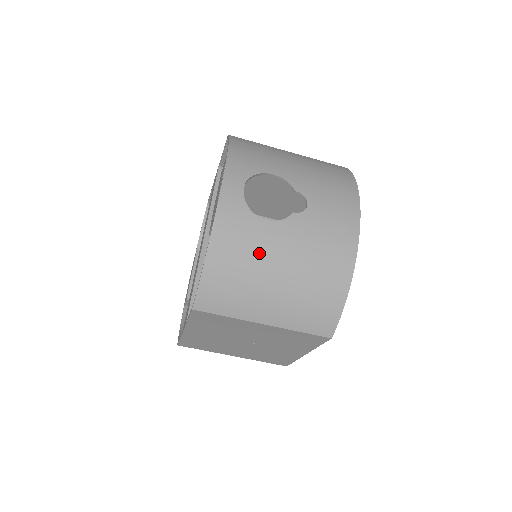
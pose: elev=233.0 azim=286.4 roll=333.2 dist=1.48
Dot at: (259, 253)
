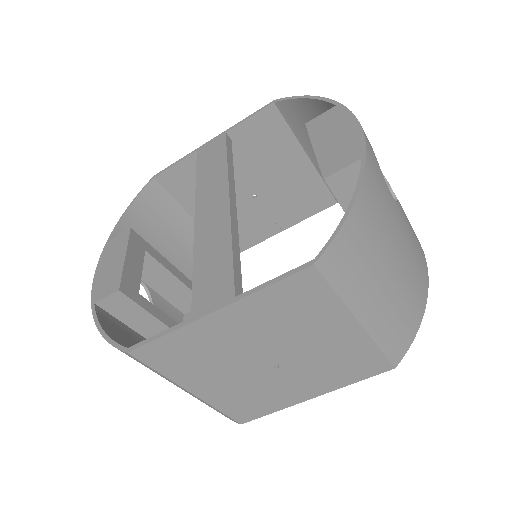
Dot at: (389, 224)
